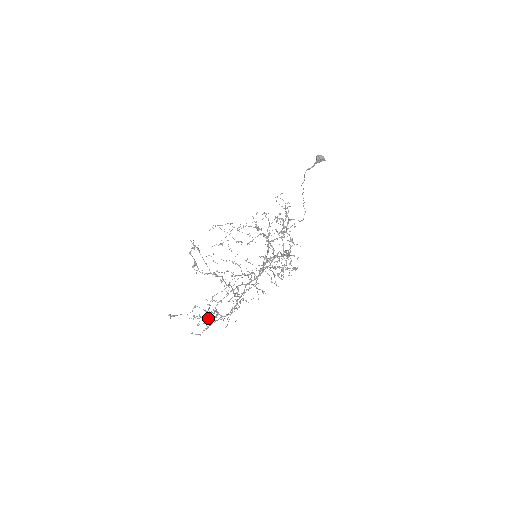
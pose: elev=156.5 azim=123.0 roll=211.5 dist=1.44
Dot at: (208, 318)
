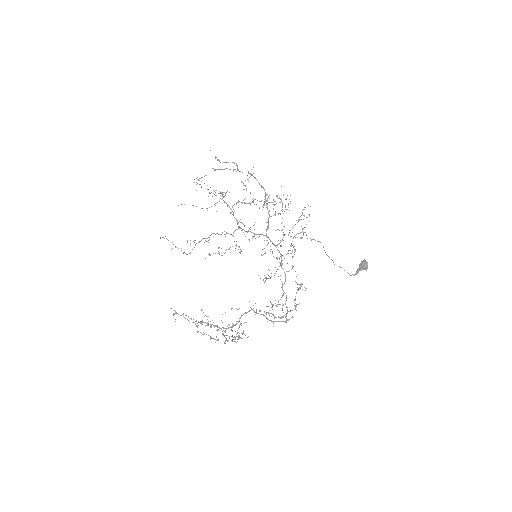
Dot at: occluded
